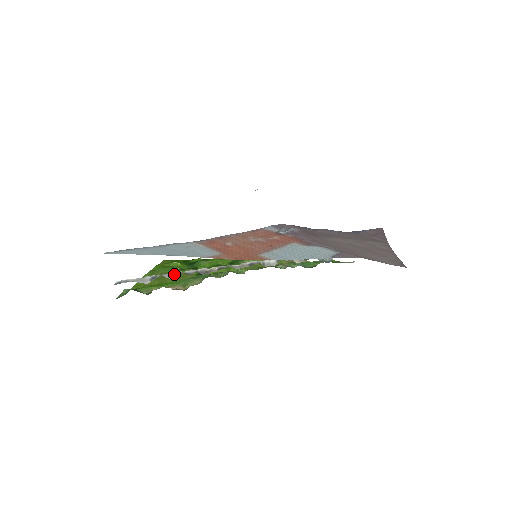
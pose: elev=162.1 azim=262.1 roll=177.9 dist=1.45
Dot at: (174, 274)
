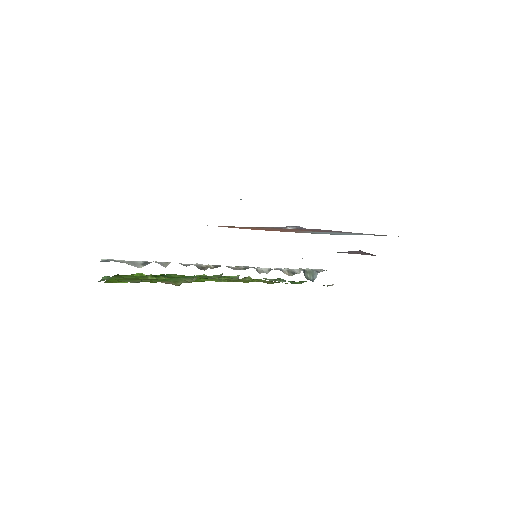
Dot at: (170, 262)
